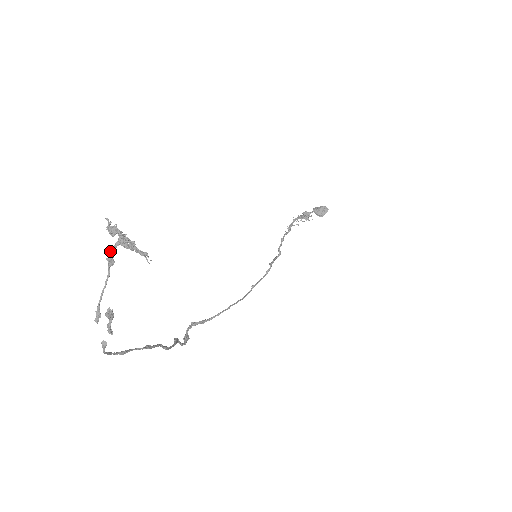
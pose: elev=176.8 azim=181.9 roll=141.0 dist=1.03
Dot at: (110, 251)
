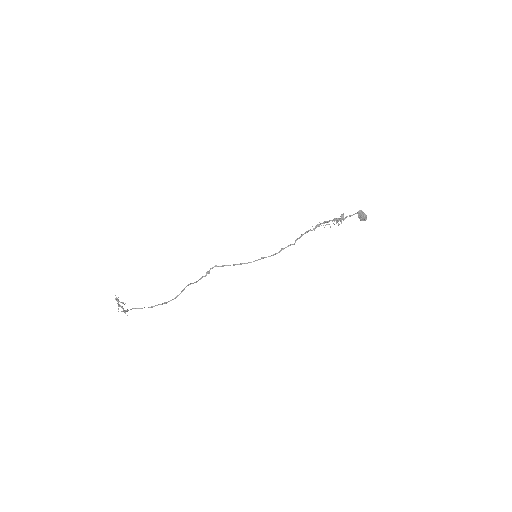
Dot at: (117, 303)
